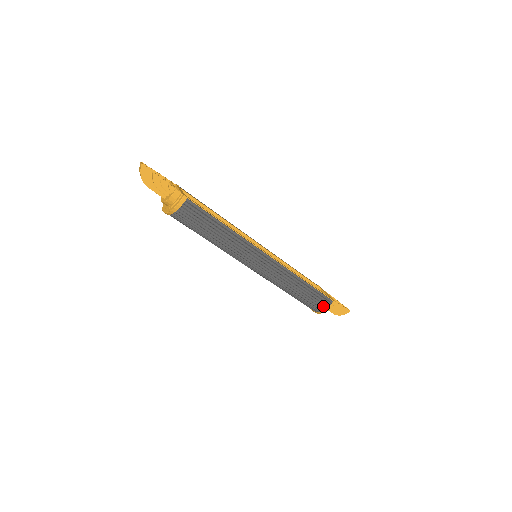
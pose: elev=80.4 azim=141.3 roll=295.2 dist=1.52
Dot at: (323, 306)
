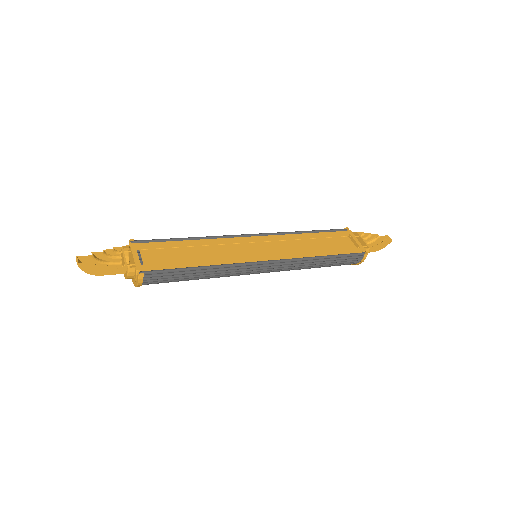
Dot at: (354, 262)
